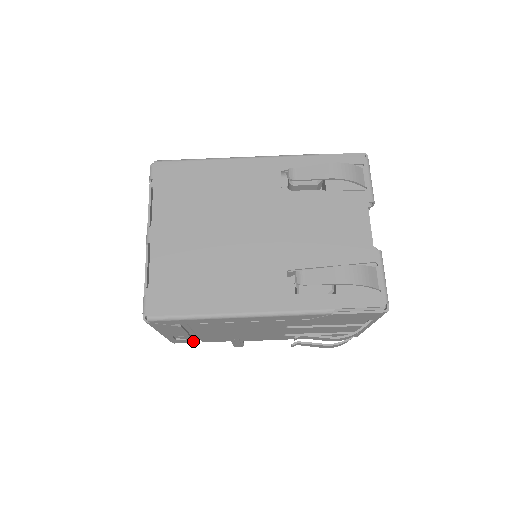
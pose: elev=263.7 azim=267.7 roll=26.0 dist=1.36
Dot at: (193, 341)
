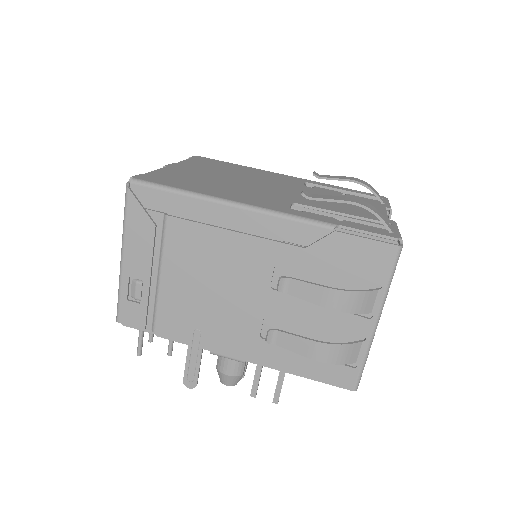
Dot at: (144, 320)
